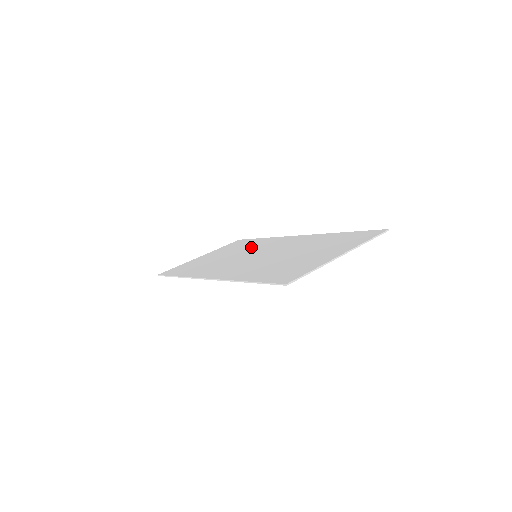
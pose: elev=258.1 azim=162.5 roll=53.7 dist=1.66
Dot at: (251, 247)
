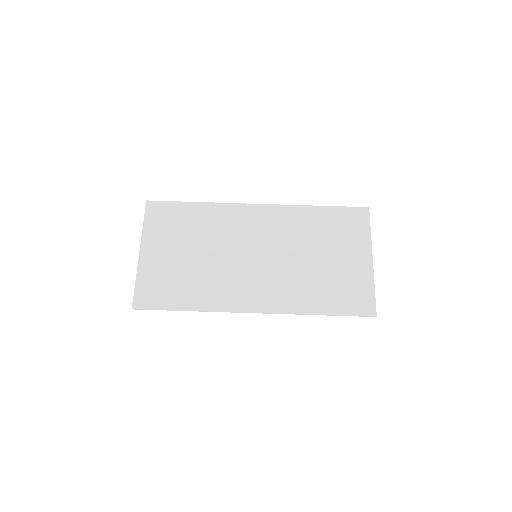
Dot at: (215, 231)
